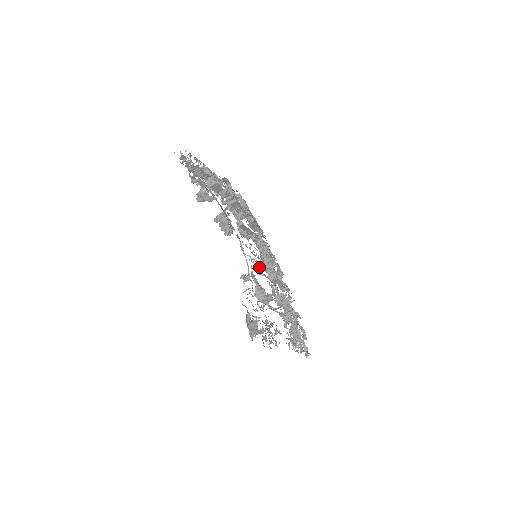
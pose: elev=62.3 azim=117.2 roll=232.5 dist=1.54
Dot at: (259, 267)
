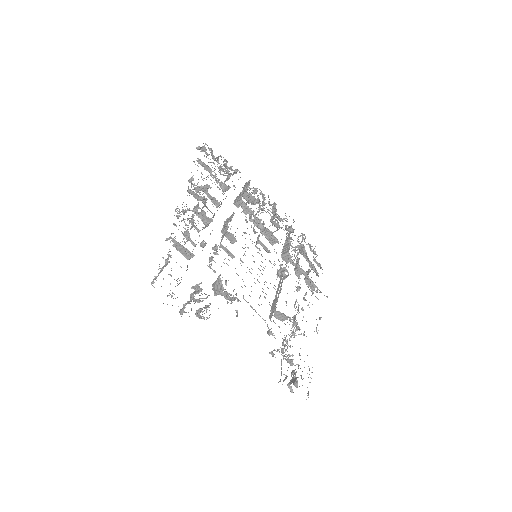
Dot at: occluded
